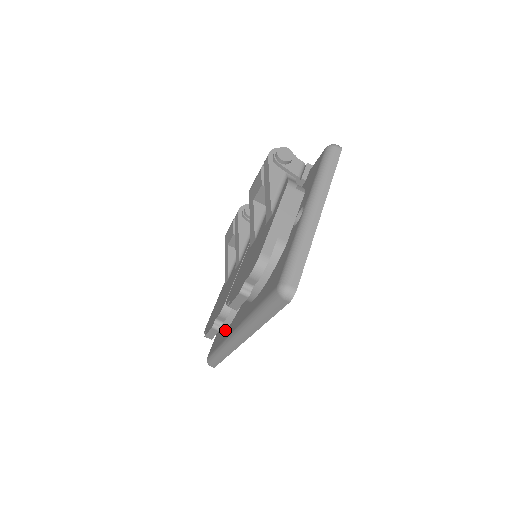
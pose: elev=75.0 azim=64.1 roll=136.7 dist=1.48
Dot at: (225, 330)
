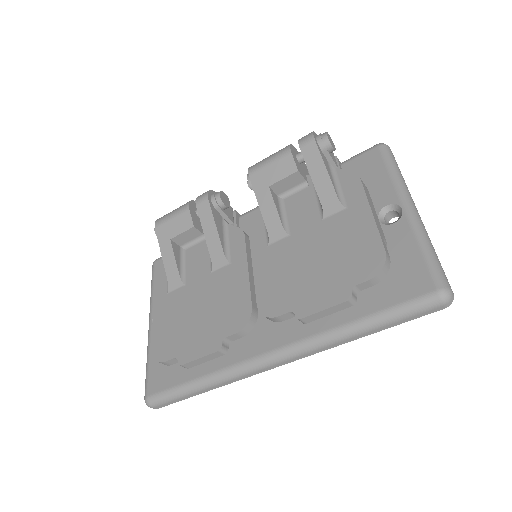
Dot at: occluded
